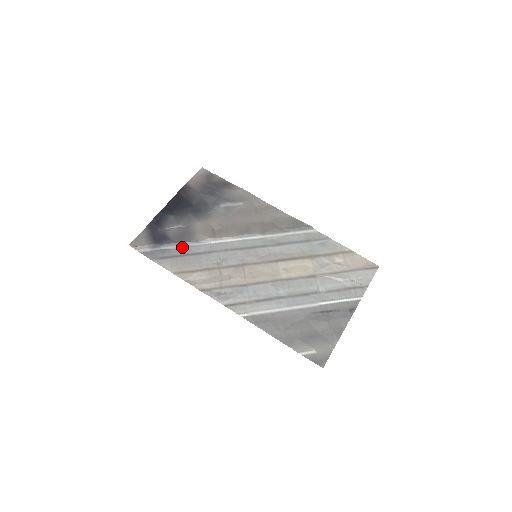
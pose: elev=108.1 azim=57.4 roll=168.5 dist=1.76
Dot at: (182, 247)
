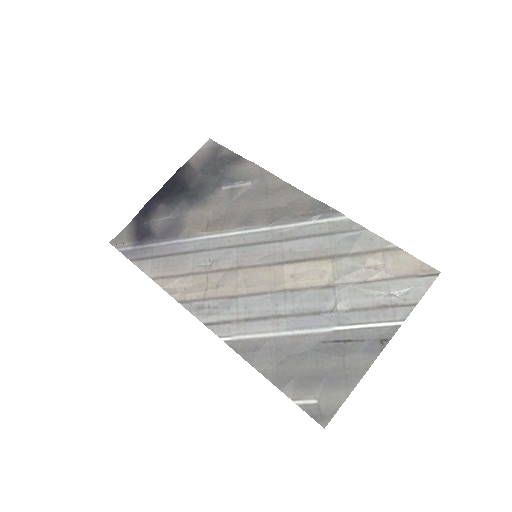
Dot at: (167, 244)
